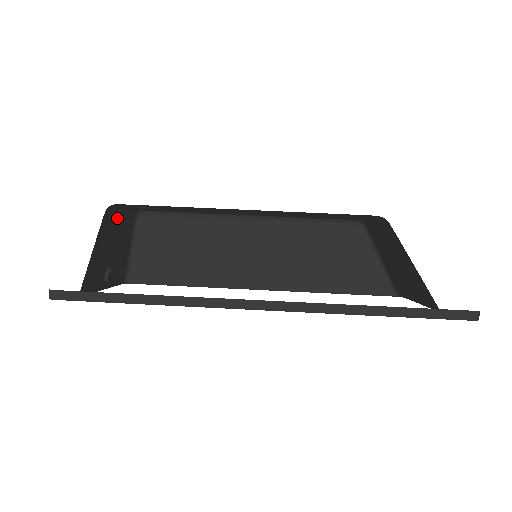
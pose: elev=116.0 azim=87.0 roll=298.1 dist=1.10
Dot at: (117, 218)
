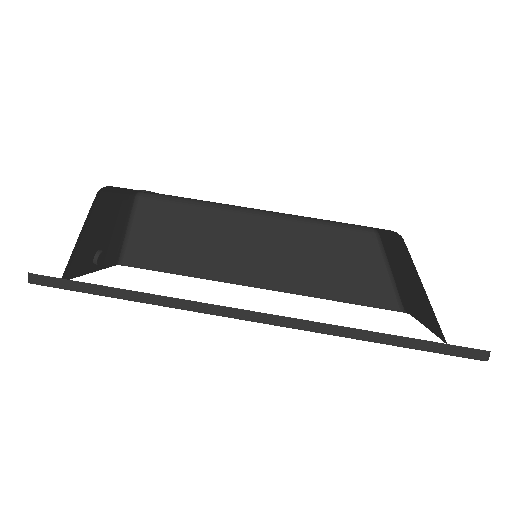
Dot at: (112, 199)
